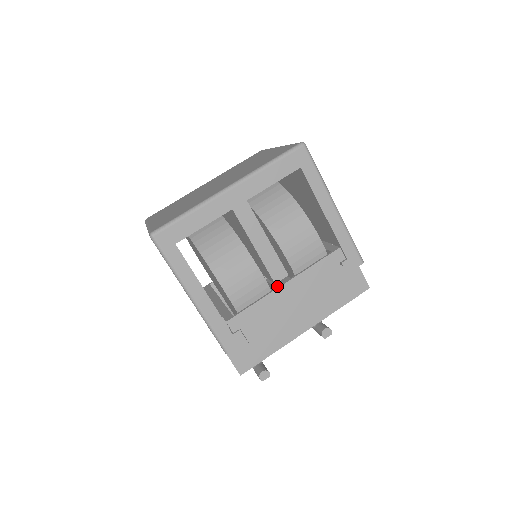
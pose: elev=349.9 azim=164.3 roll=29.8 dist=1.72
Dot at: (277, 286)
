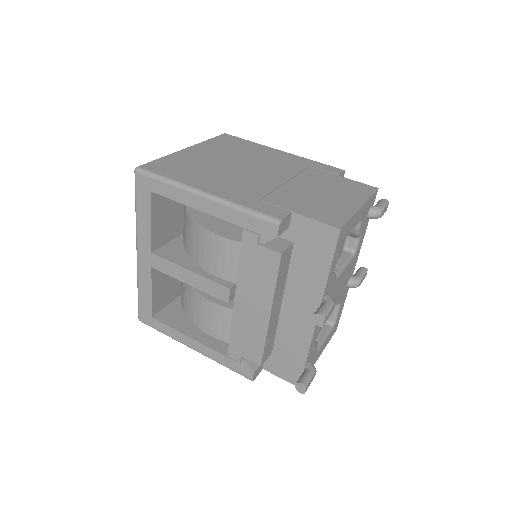
Dot at: (235, 302)
